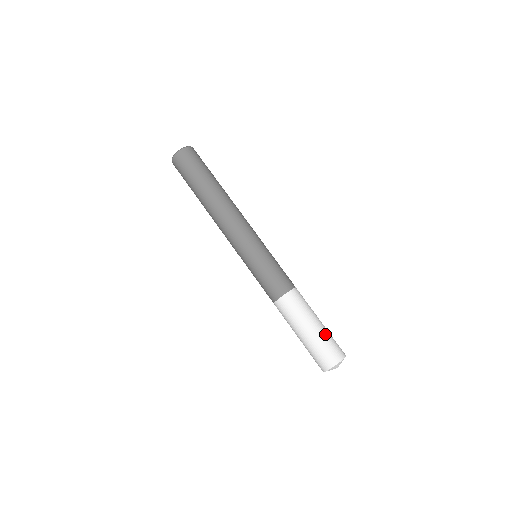
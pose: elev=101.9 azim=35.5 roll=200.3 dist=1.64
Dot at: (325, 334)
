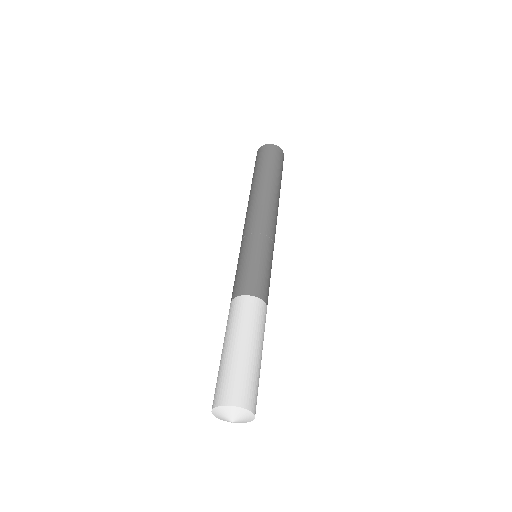
Dot at: occluded
